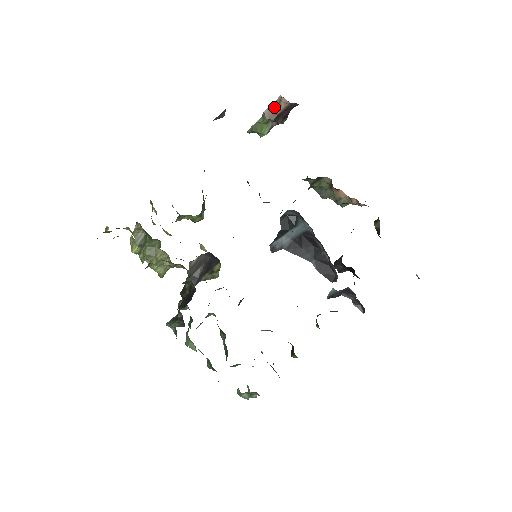
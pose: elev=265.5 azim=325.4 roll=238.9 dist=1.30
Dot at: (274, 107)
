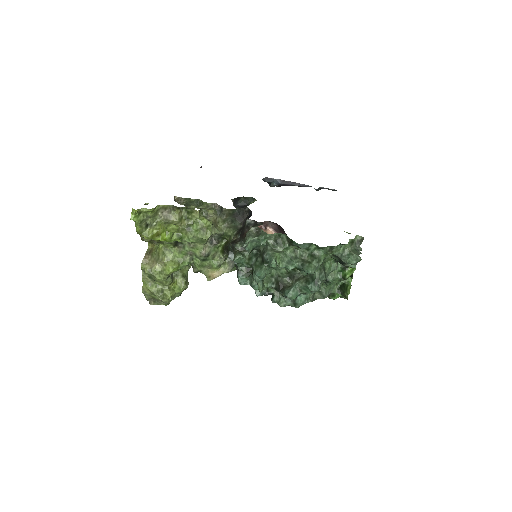
Dot at: occluded
